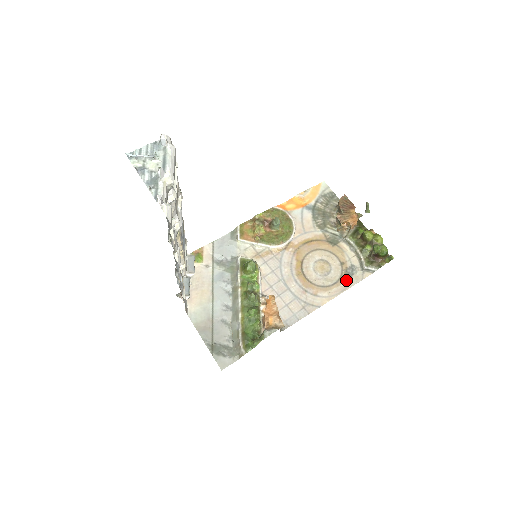
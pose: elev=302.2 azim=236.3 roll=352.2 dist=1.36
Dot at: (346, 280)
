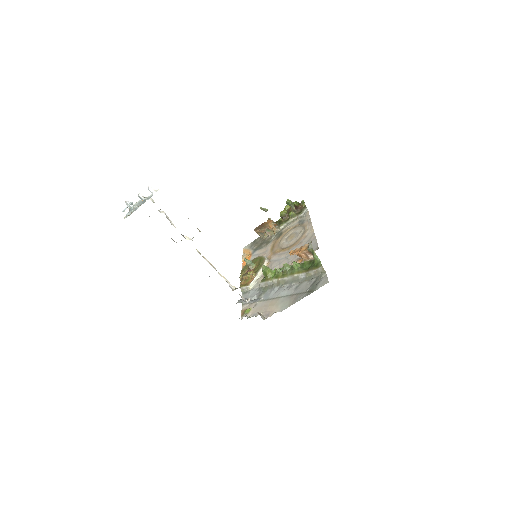
Dot at: (305, 223)
